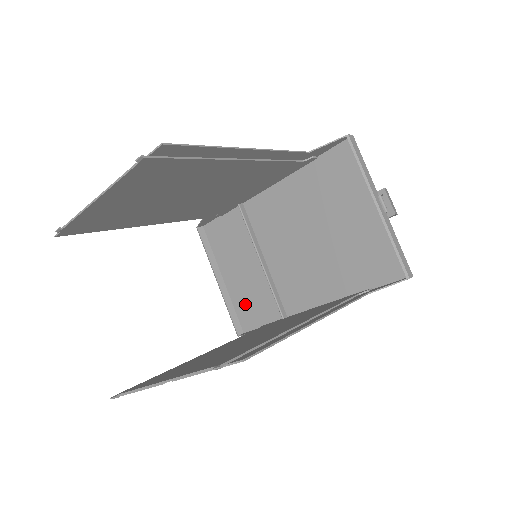
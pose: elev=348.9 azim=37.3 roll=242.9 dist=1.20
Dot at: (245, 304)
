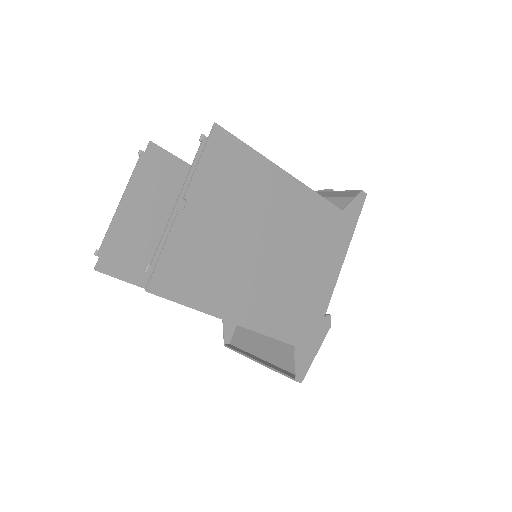
Dot at: (287, 352)
